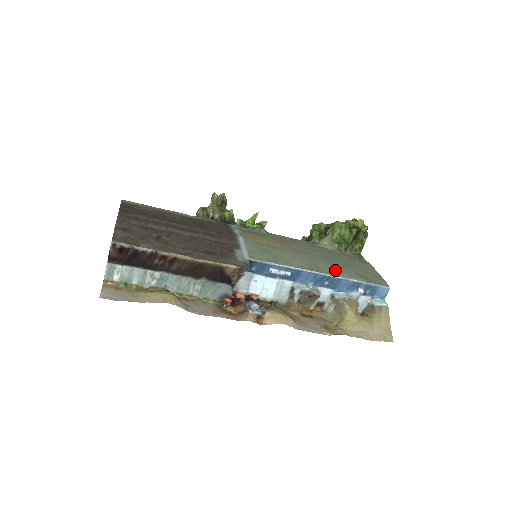
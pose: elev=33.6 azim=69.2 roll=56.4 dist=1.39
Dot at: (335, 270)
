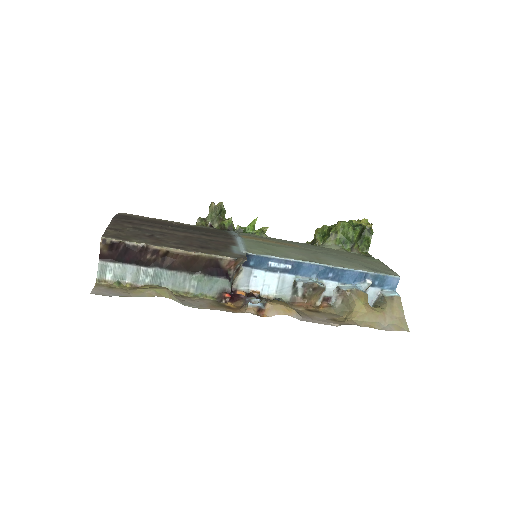
Dot at: (339, 262)
